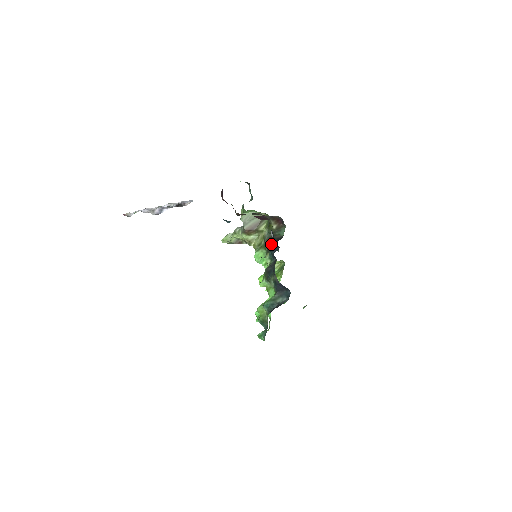
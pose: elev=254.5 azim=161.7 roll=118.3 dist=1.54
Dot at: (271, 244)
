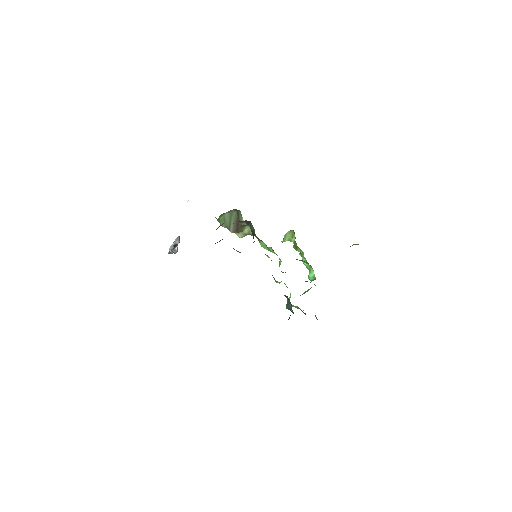
Dot at: occluded
